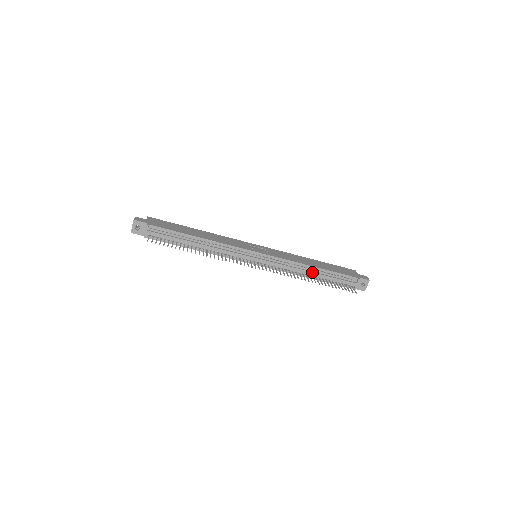
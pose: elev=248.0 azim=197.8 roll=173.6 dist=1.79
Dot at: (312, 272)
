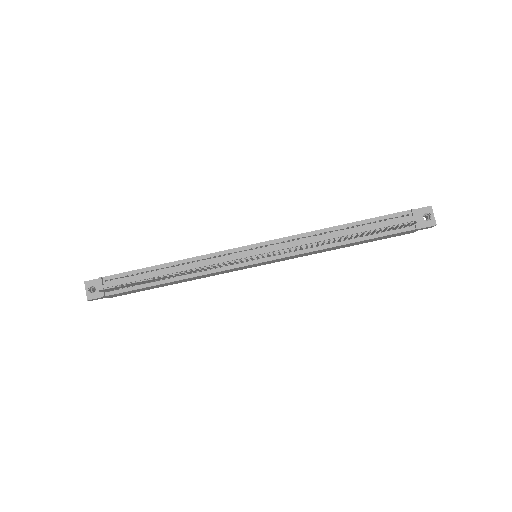
Dot at: (338, 233)
